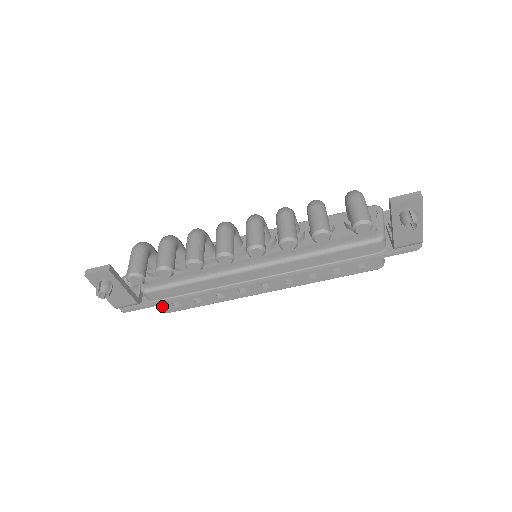
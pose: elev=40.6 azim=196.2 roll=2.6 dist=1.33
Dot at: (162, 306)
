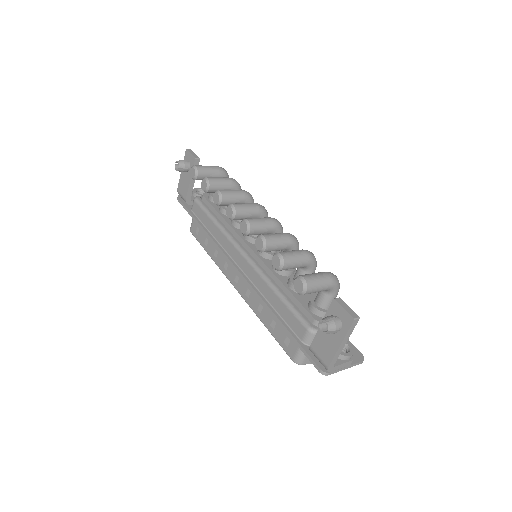
Dot at: (193, 222)
